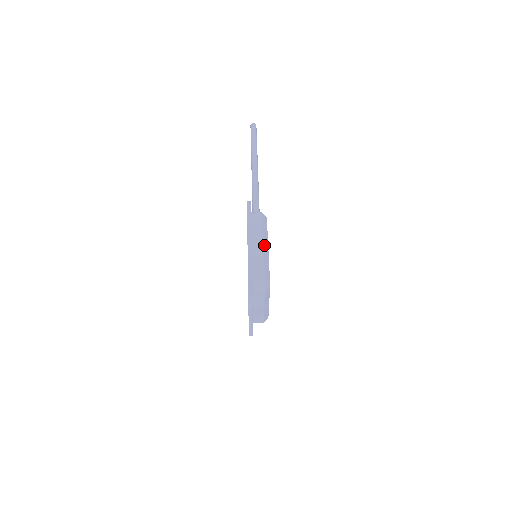
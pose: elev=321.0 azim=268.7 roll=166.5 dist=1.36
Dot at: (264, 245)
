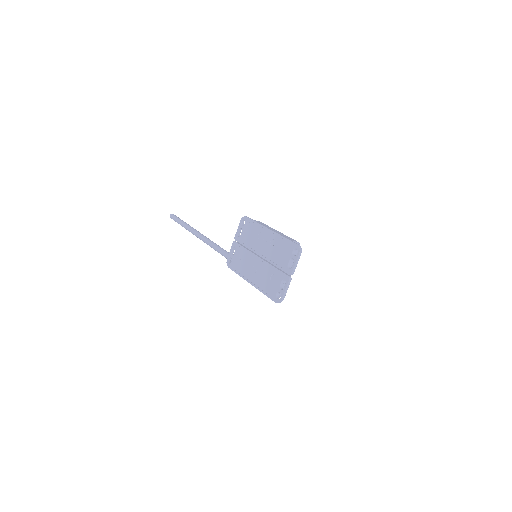
Dot at: occluded
